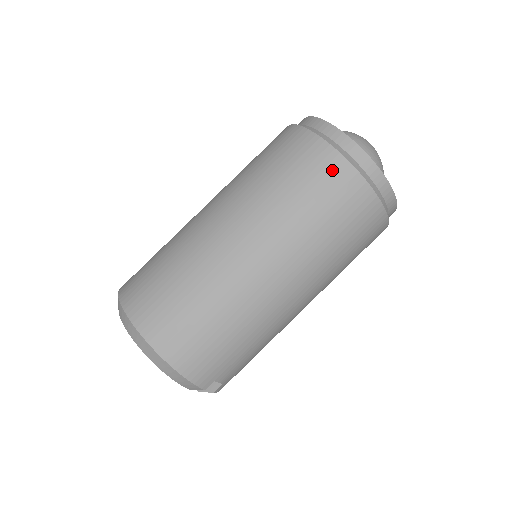
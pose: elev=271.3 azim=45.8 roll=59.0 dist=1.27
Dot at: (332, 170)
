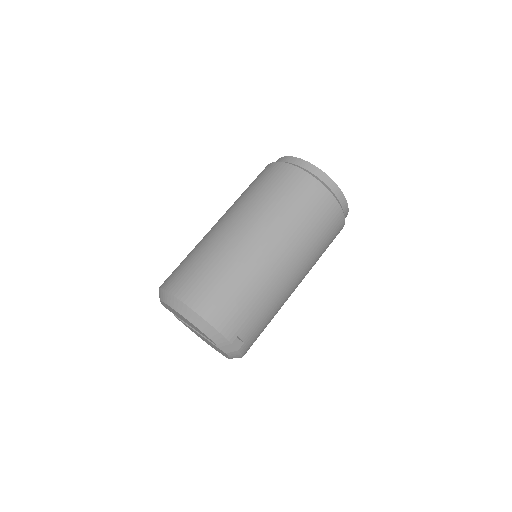
Dot at: (298, 179)
